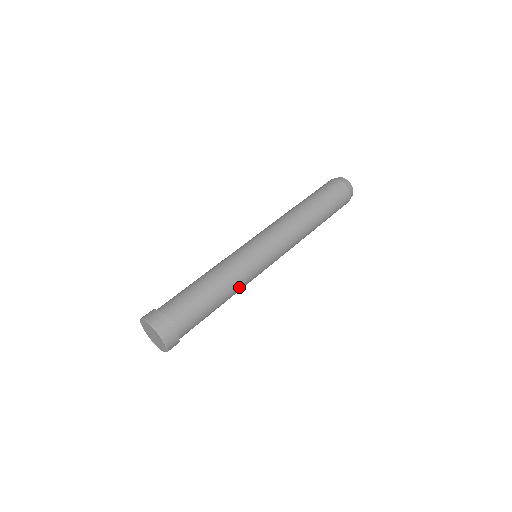
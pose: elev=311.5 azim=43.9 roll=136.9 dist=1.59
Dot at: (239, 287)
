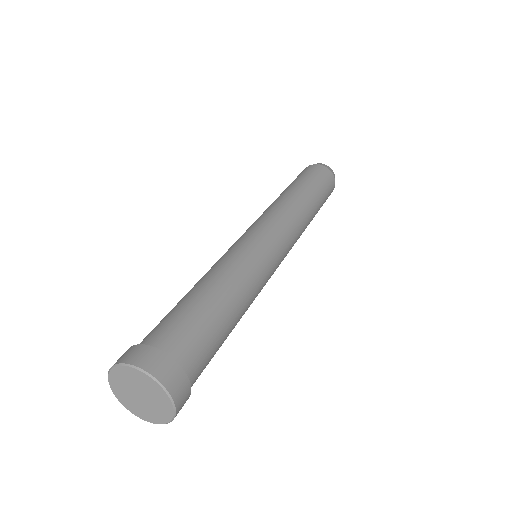
Dot at: (252, 300)
